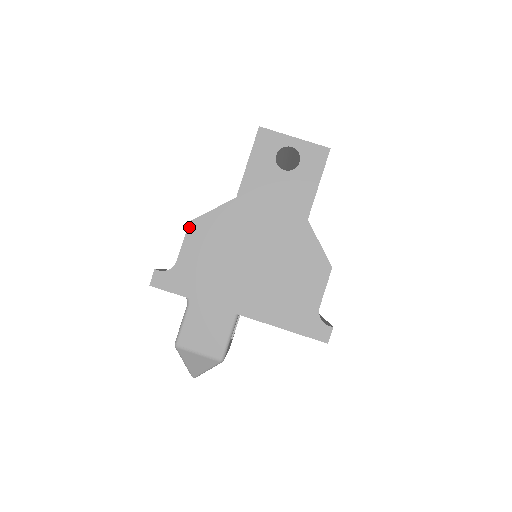
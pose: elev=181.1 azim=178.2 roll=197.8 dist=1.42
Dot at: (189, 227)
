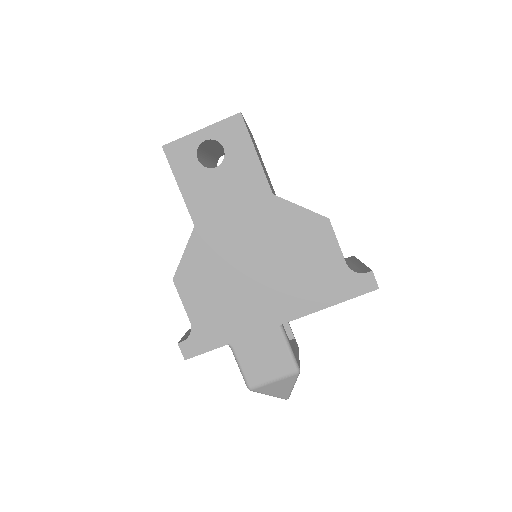
Dot at: (176, 285)
